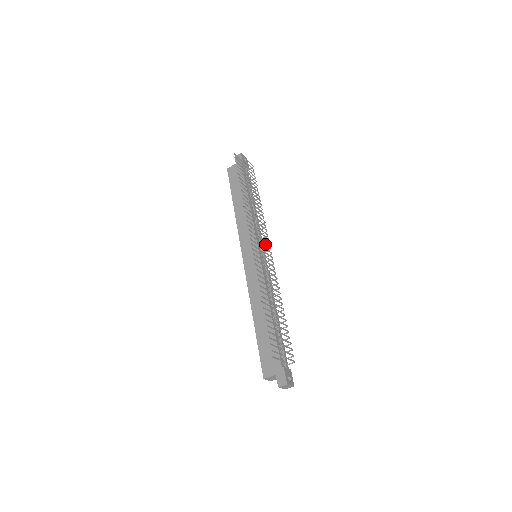
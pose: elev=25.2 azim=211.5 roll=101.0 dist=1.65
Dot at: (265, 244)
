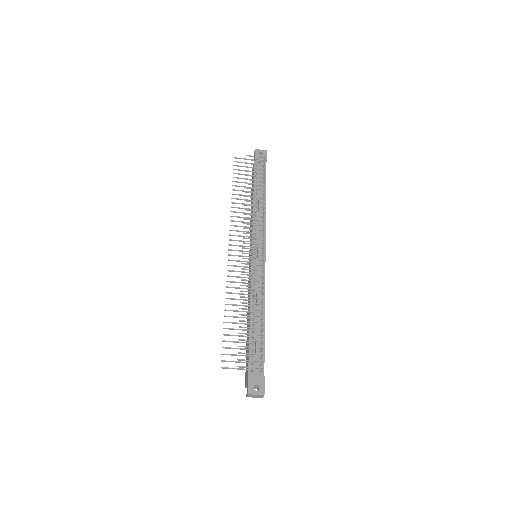
Dot at: (250, 243)
